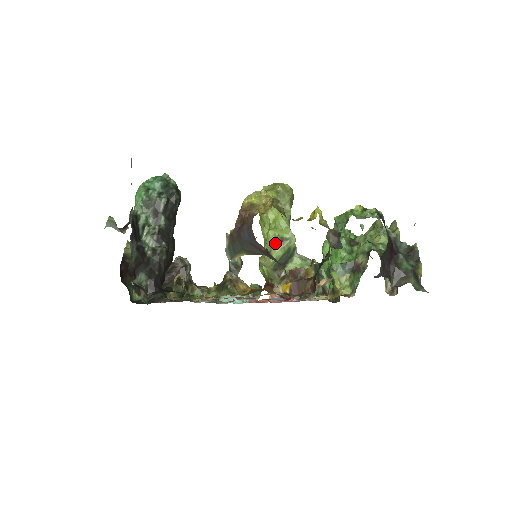
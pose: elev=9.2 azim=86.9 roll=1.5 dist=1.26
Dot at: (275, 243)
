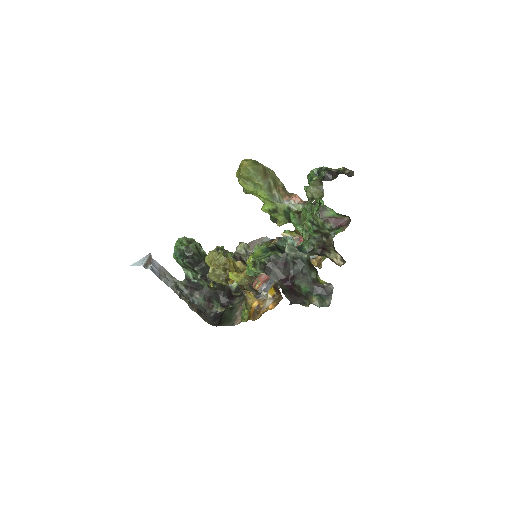
Dot at: (273, 214)
